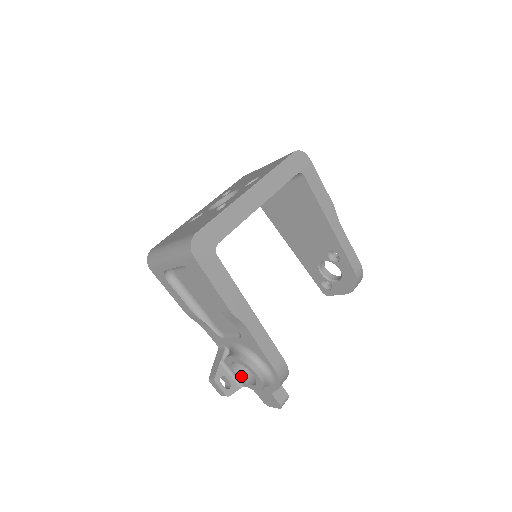
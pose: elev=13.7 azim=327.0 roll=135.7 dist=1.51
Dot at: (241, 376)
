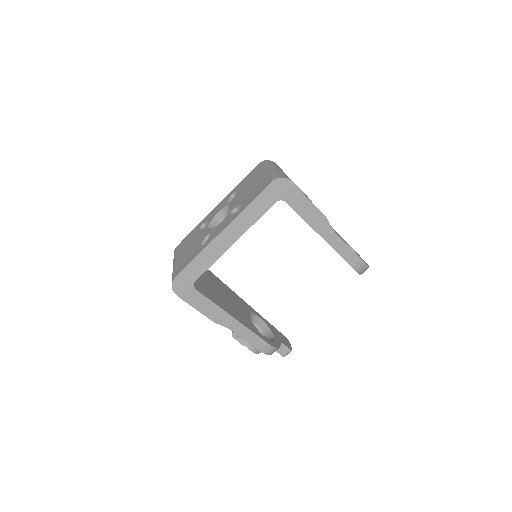
Dot at: occluded
